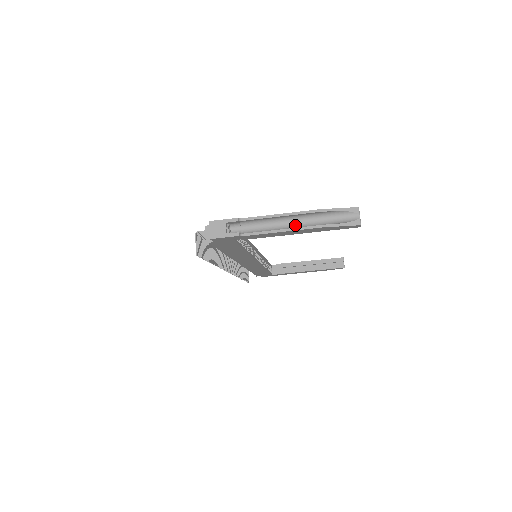
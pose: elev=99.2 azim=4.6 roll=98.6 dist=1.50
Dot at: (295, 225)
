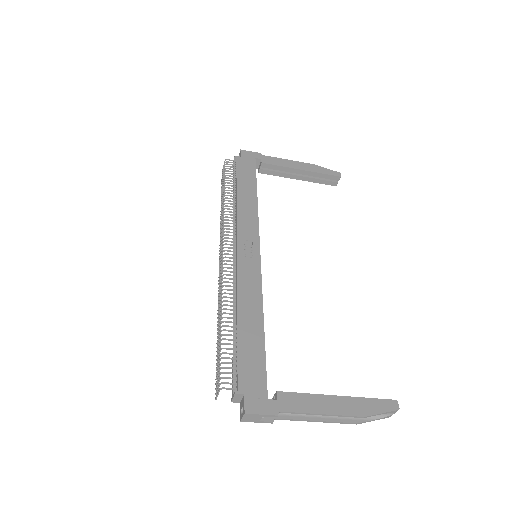
Dot at: occluded
